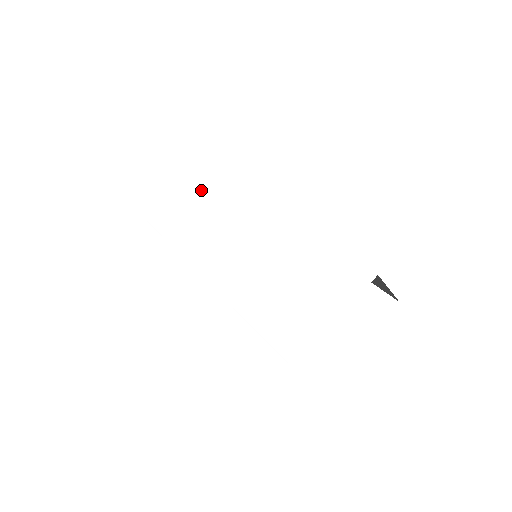
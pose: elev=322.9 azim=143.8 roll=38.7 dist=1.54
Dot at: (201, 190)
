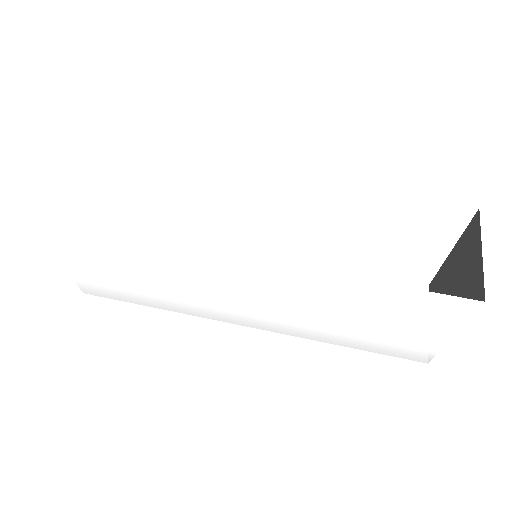
Dot at: (108, 258)
